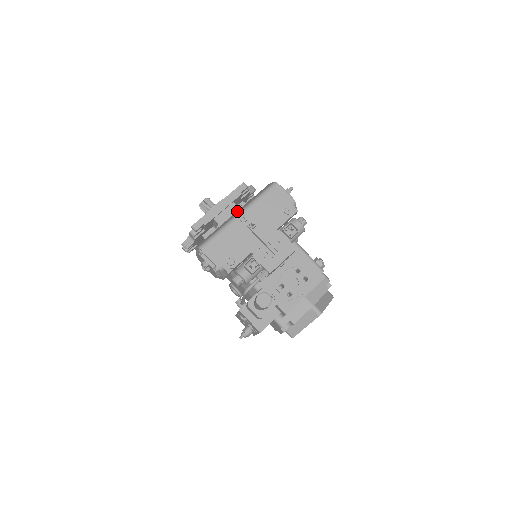
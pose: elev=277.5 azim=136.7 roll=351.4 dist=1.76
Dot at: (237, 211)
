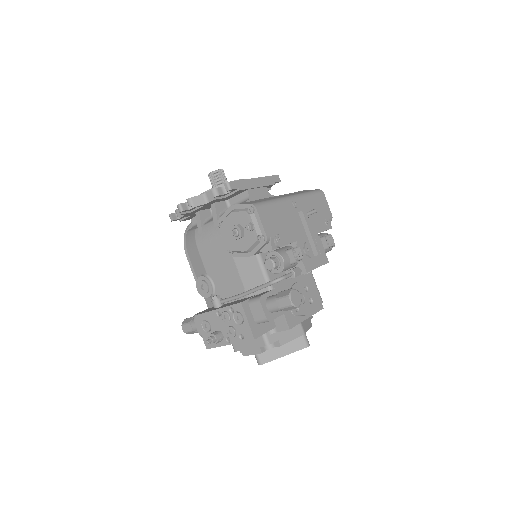
Dot at: (280, 195)
